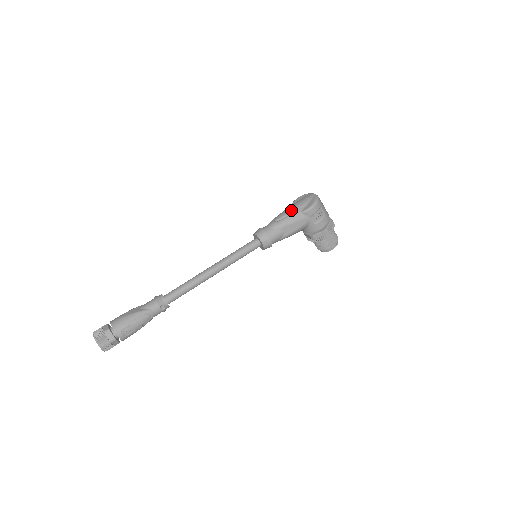
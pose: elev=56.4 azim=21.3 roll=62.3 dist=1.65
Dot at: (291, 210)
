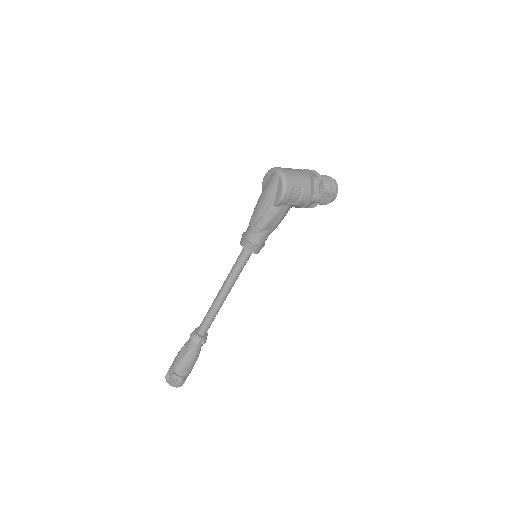
Dot at: (262, 206)
